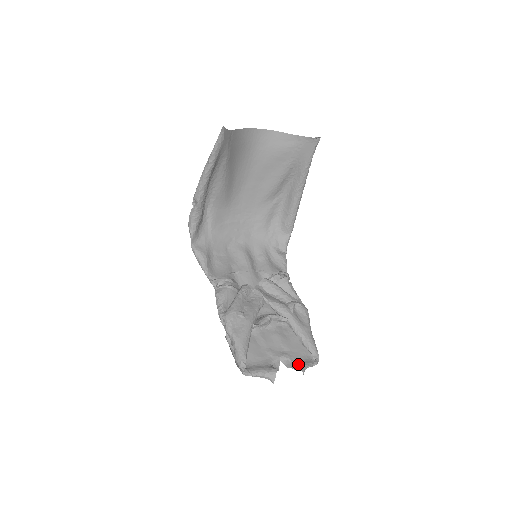
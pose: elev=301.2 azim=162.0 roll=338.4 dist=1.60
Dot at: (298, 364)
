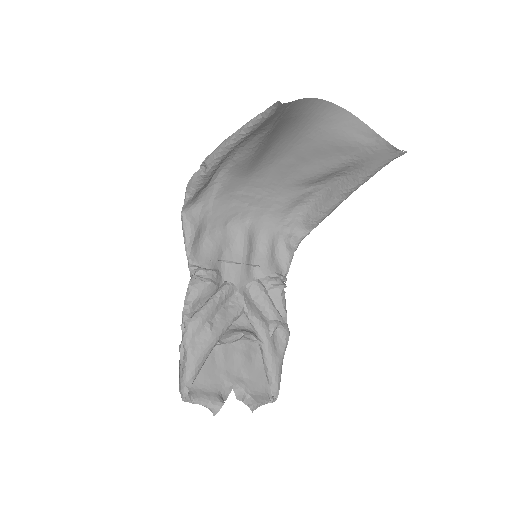
Dot at: (251, 399)
